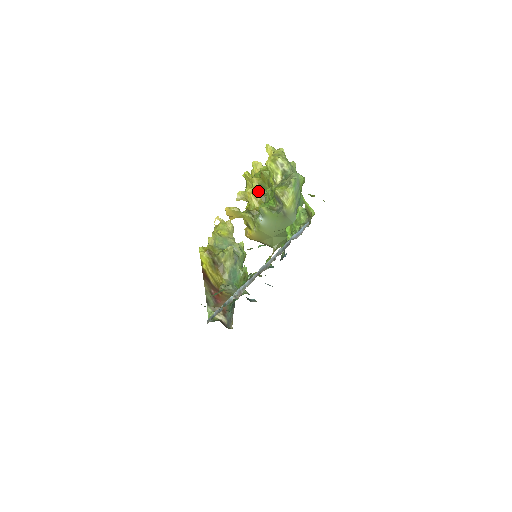
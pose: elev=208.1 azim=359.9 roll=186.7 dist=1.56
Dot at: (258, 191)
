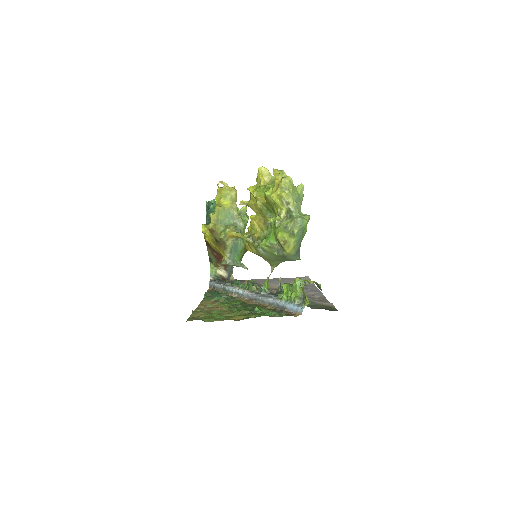
Dot at: (262, 210)
